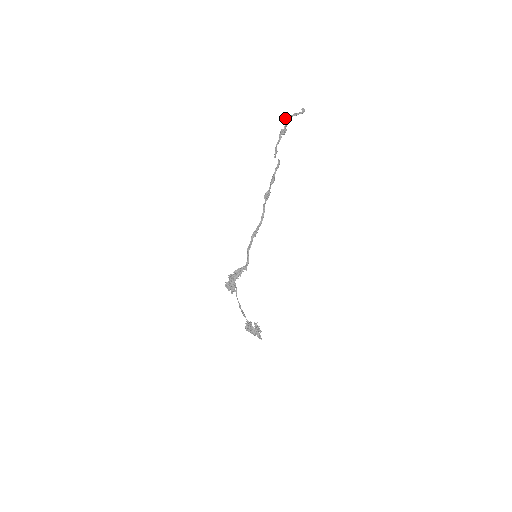
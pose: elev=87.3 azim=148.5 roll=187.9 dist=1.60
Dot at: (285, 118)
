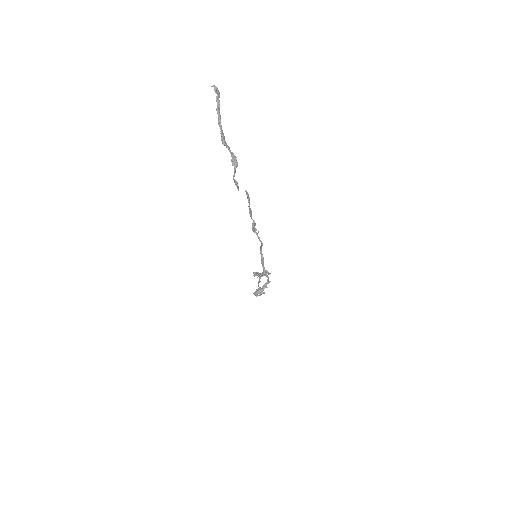
Dot at: (225, 143)
